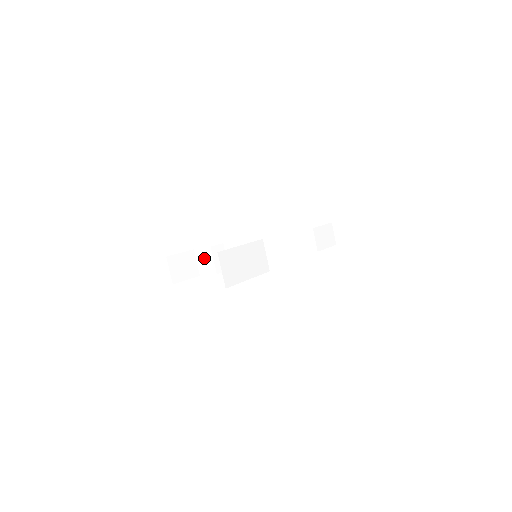
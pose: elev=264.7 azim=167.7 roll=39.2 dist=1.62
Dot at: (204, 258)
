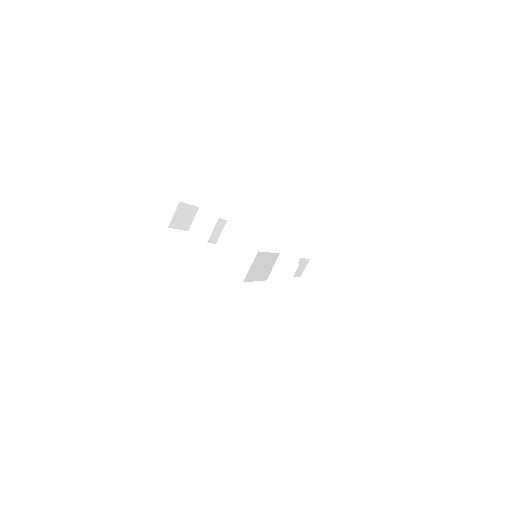
Dot at: (204, 221)
